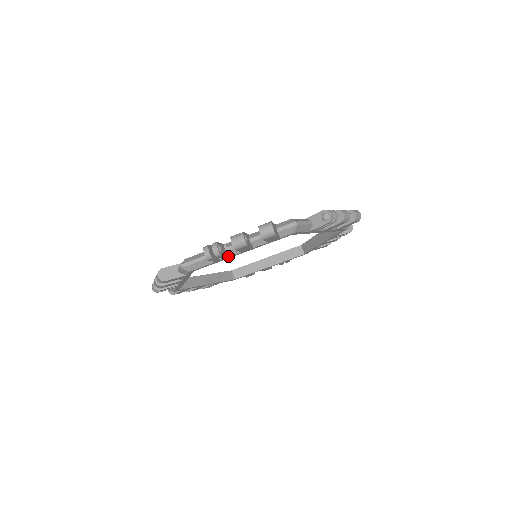
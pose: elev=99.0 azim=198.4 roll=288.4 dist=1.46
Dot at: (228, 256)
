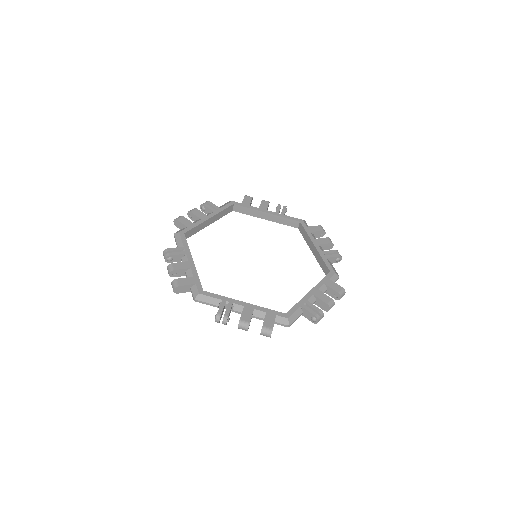
Dot at: (232, 310)
